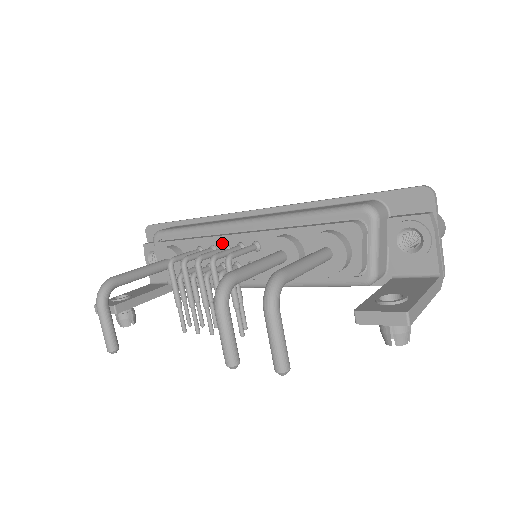
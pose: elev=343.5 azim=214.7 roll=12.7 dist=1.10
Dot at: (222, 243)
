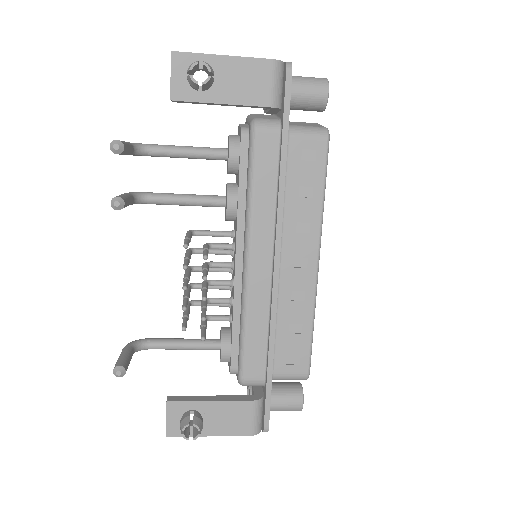
Dot at: occluded
